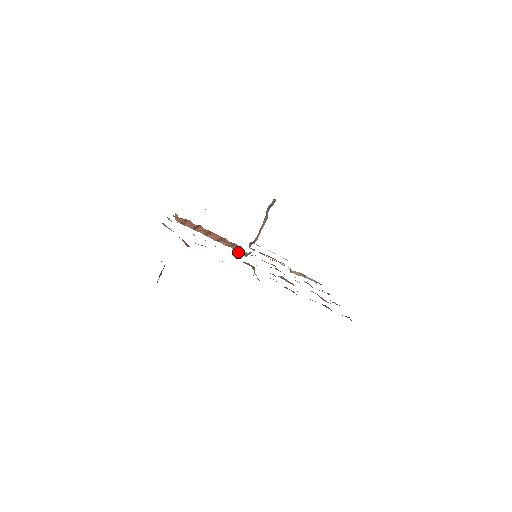
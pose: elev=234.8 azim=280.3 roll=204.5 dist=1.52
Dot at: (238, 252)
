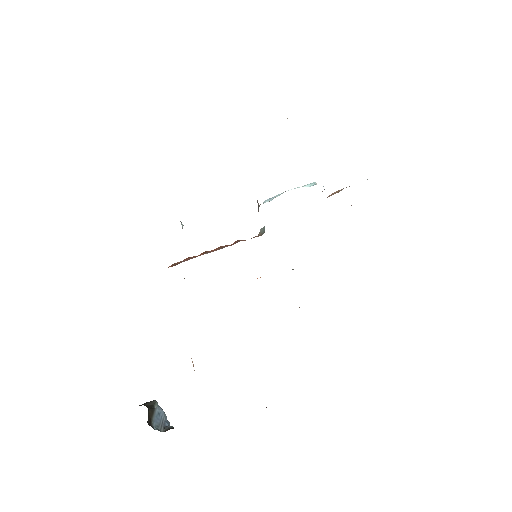
Dot at: (251, 238)
